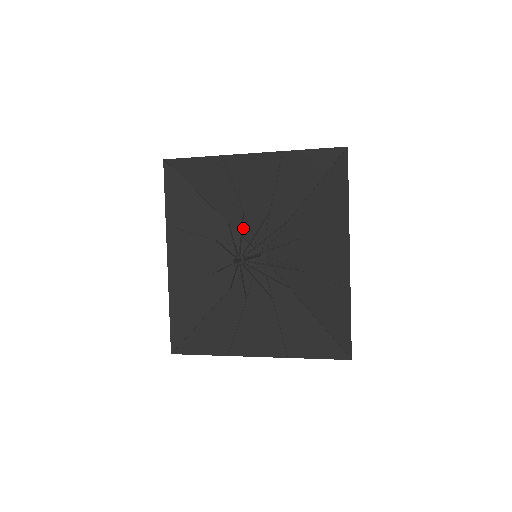
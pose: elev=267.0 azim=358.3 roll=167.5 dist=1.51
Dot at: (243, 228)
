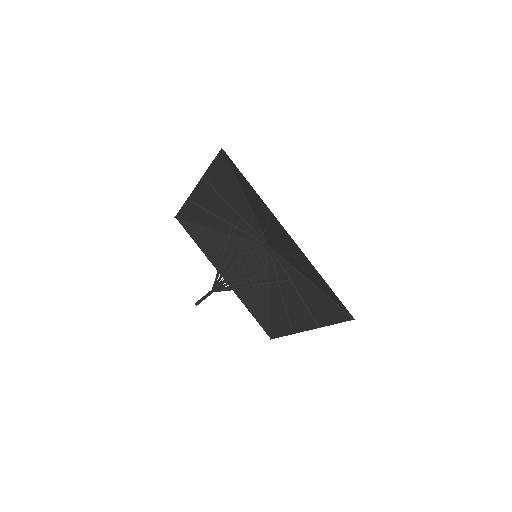
Dot at: (243, 234)
